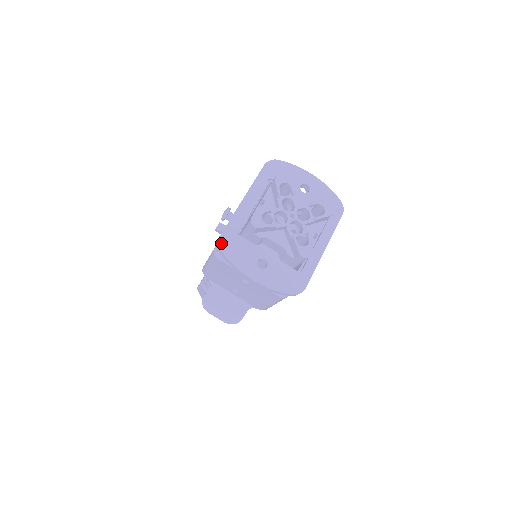
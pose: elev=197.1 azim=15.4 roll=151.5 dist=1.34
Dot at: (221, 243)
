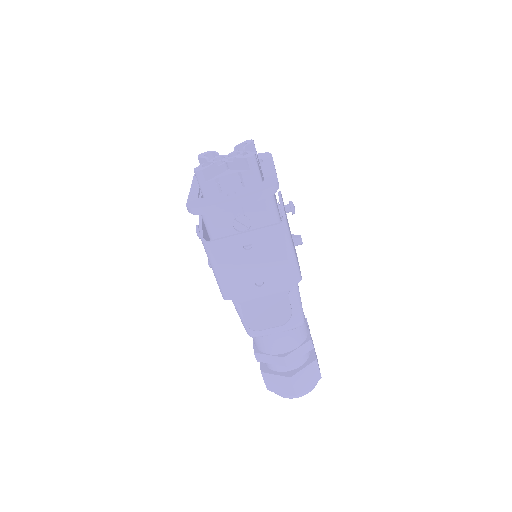
Dot at: (190, 207)
